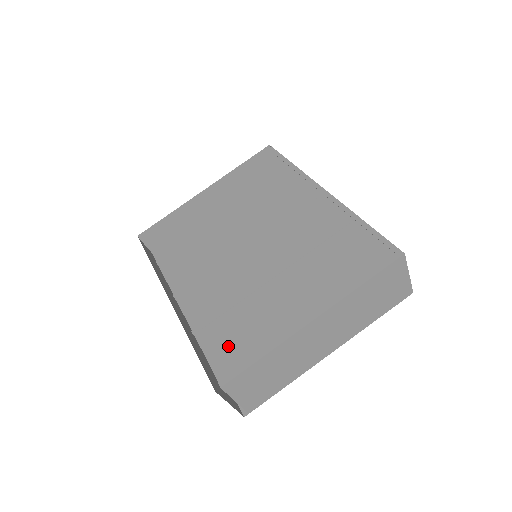
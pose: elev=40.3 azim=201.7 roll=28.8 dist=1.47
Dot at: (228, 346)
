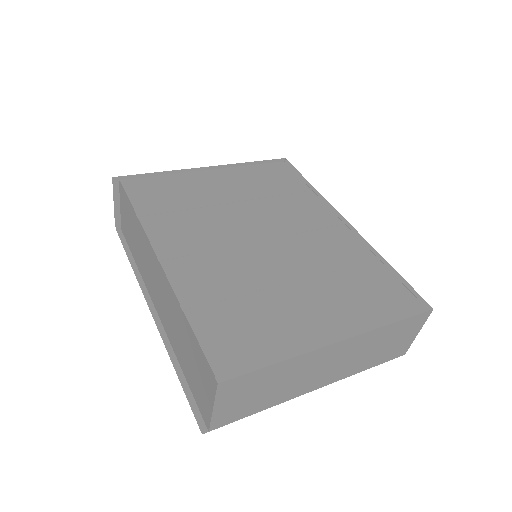
Dot at: (230, 337)
